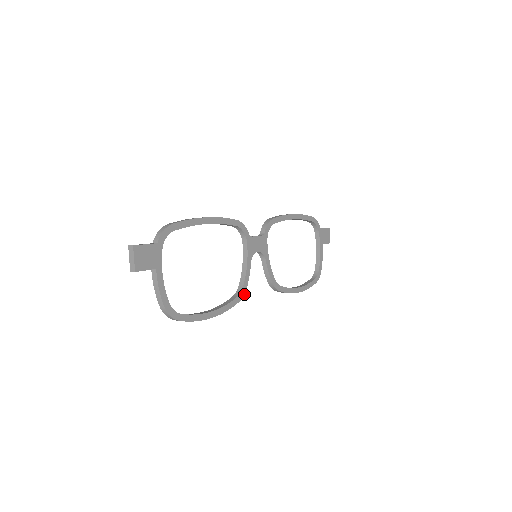
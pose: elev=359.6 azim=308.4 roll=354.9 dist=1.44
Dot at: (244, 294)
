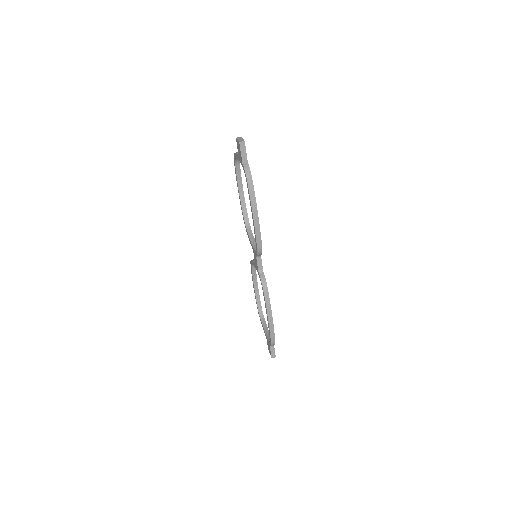
Dot at: occluded
